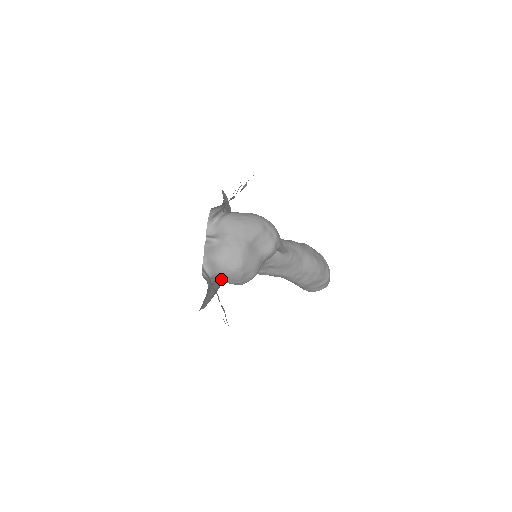
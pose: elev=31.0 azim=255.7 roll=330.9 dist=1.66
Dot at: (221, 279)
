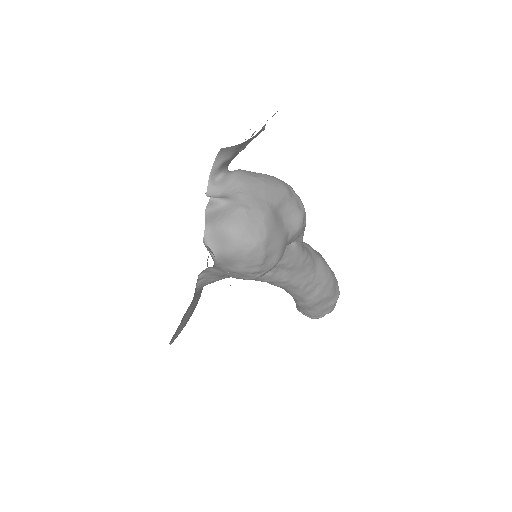
Dot at: (228, 266)
